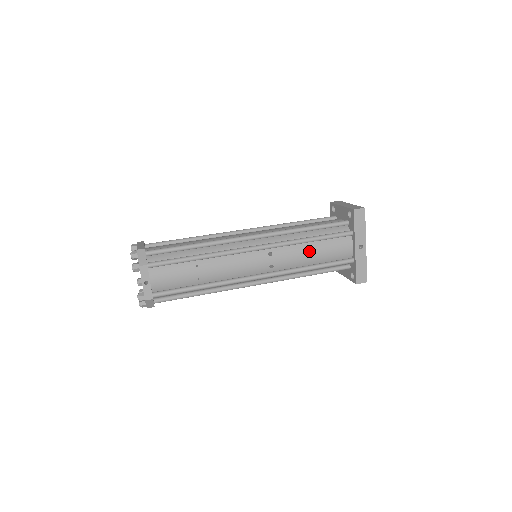
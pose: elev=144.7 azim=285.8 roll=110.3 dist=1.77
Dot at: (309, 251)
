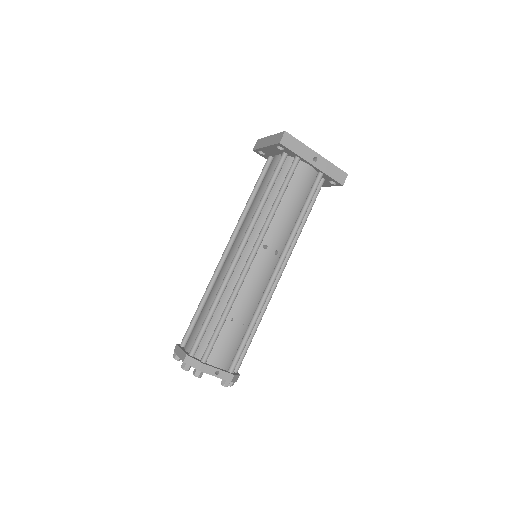
Dot at: (286, 210)
